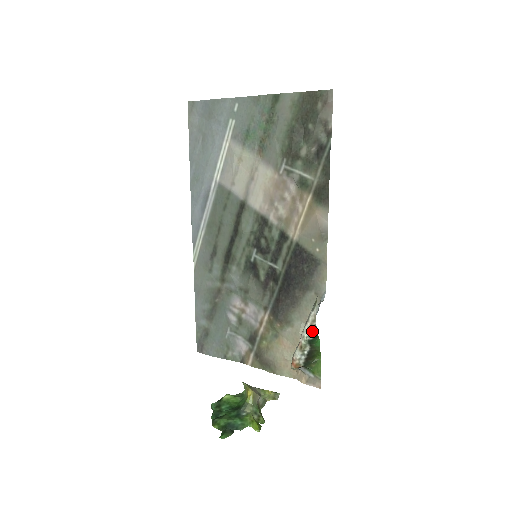
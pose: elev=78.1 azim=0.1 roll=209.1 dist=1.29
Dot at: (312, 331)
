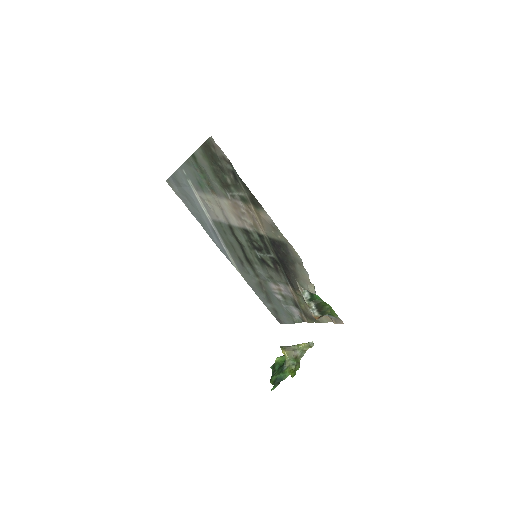
Dot at: (305, 293)
